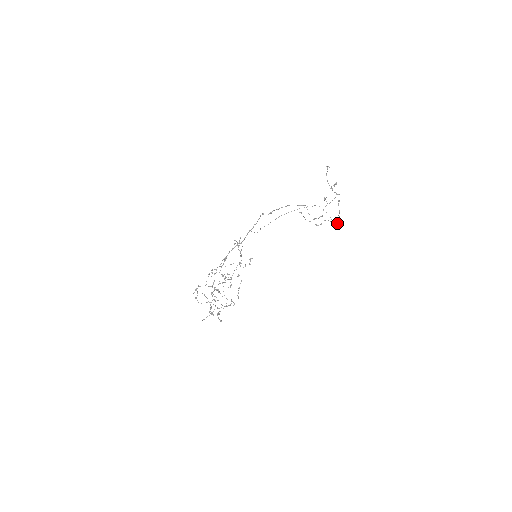
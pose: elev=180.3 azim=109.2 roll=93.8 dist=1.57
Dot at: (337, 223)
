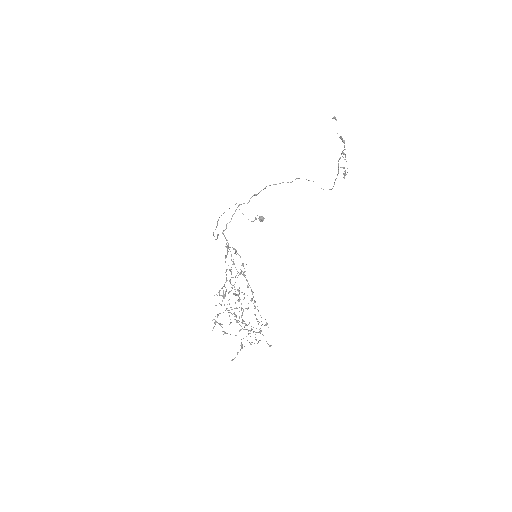
Dot at: (262, 217)
